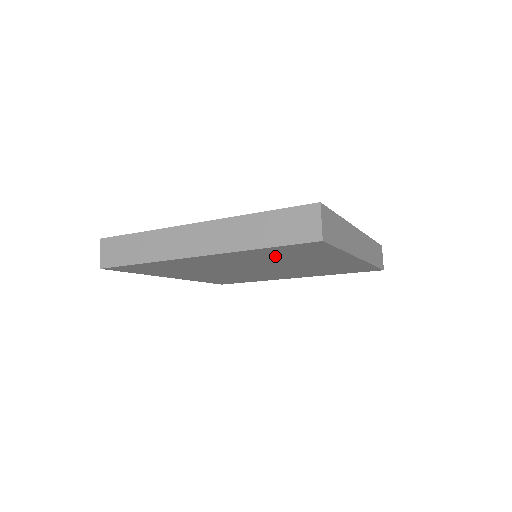
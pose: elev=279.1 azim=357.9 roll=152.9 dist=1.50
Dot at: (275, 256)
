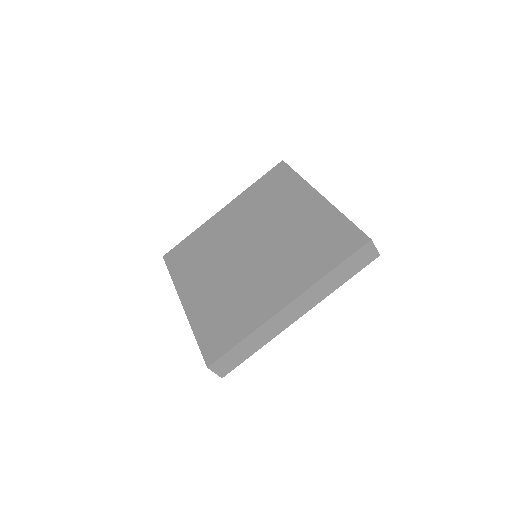
Dot at: occluded
